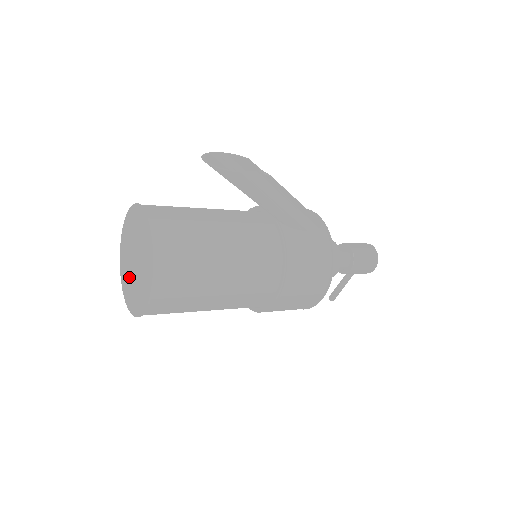
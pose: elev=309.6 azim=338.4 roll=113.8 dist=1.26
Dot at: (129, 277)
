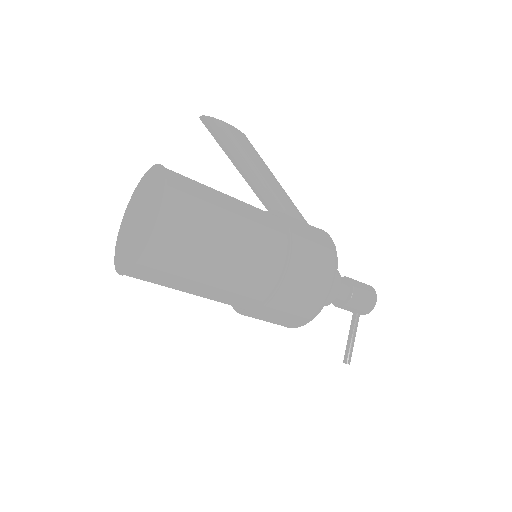
Dot at: (130, 244)
